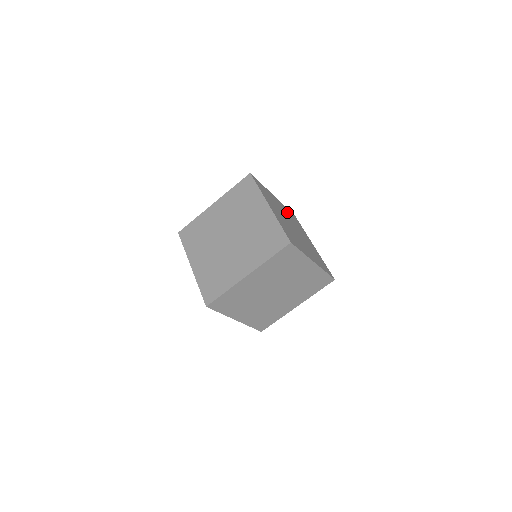
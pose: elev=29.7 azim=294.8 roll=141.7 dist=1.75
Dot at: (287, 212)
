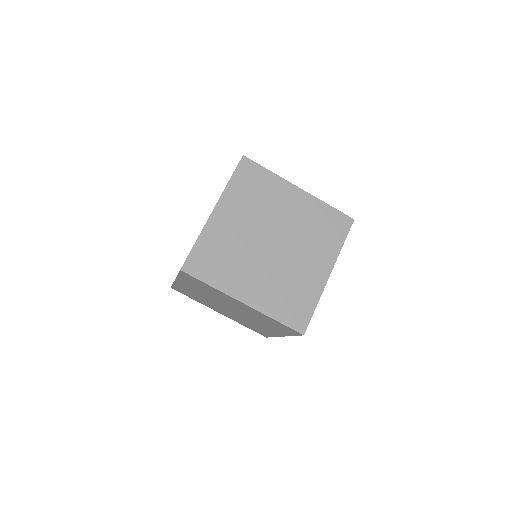
Dot at: occluded
